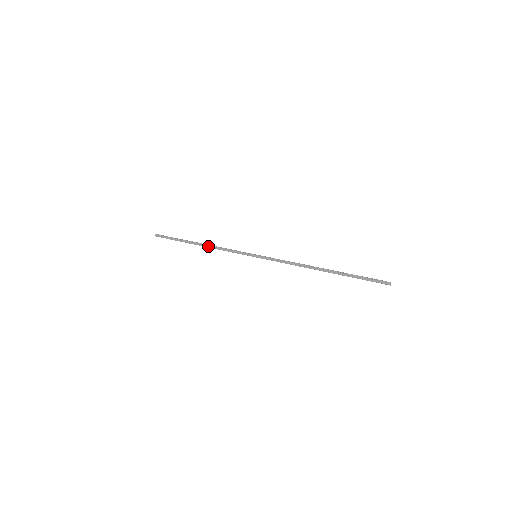
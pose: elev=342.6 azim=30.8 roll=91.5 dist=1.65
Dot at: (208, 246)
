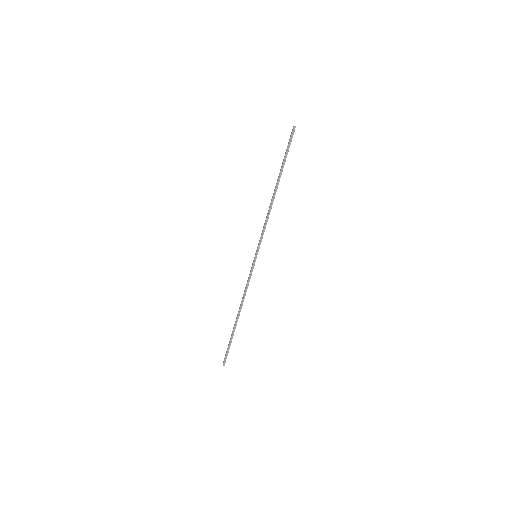
Dot at: (240, 306)
